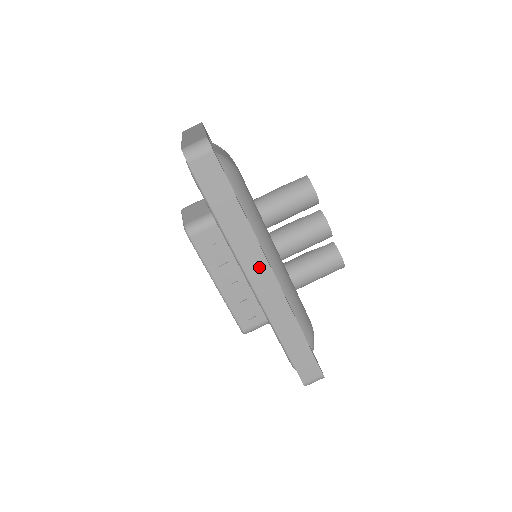
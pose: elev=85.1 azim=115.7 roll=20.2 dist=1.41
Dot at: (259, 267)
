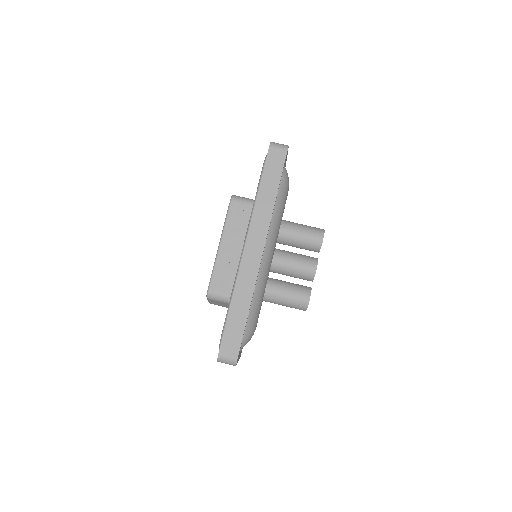
Dot at: (259, 237)
